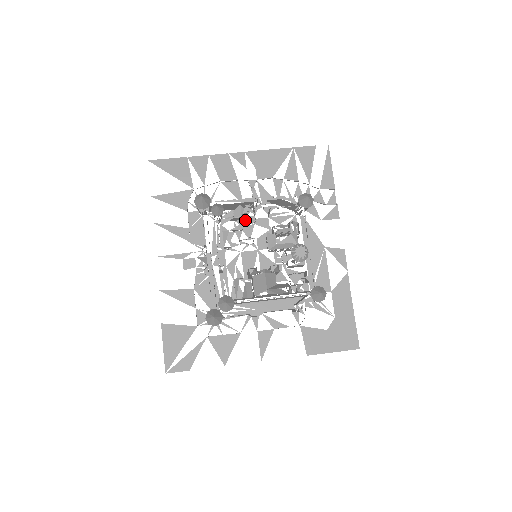
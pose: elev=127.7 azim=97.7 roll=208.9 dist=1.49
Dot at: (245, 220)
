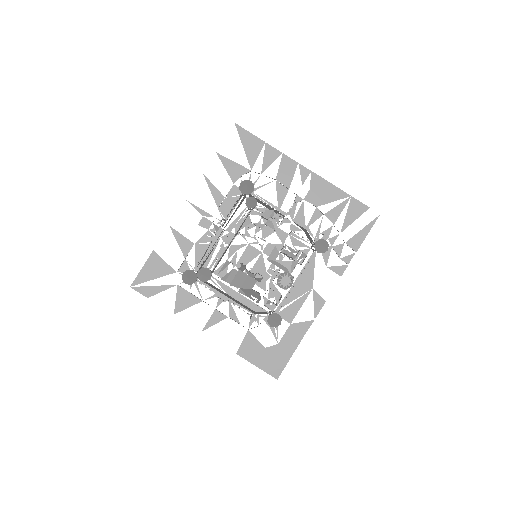
Dot at: (268, 224)
